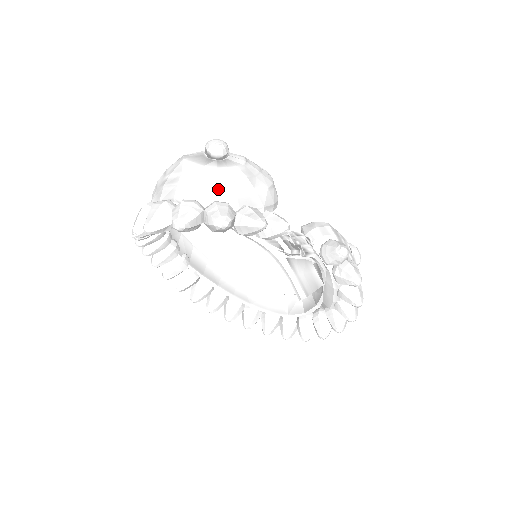
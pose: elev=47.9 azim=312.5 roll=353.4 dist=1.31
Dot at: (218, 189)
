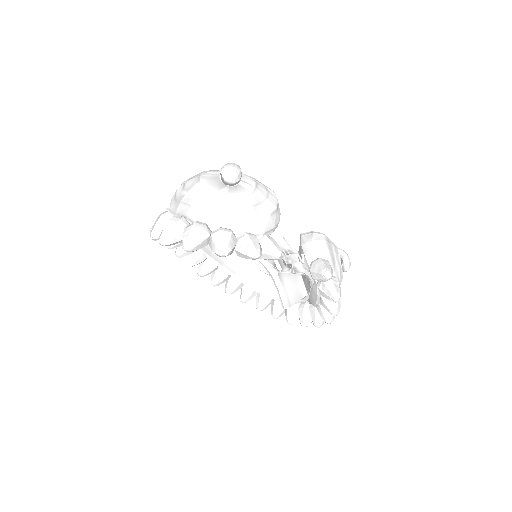
Dot at: (226, 215)
